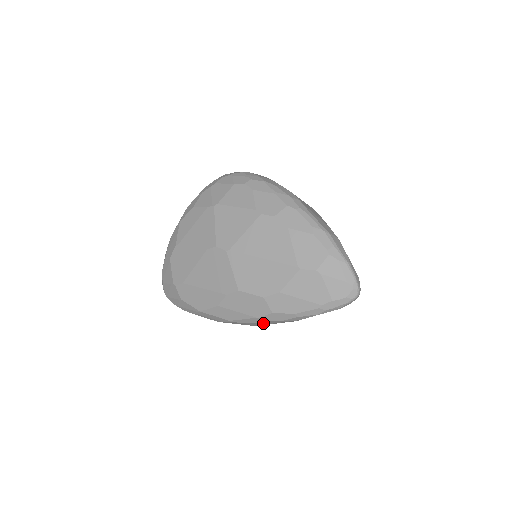
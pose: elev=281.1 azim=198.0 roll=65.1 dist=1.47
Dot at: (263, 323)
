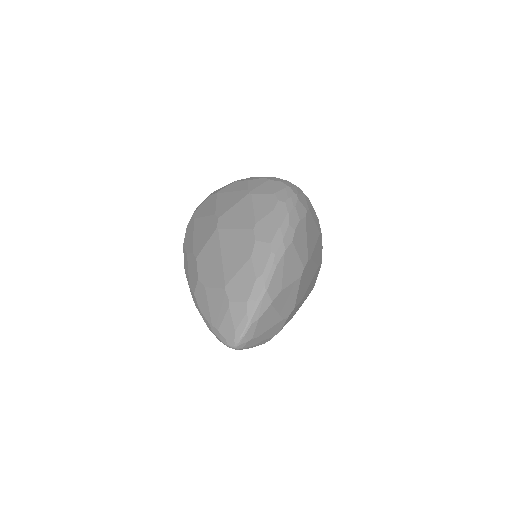
Dot at: occluded
